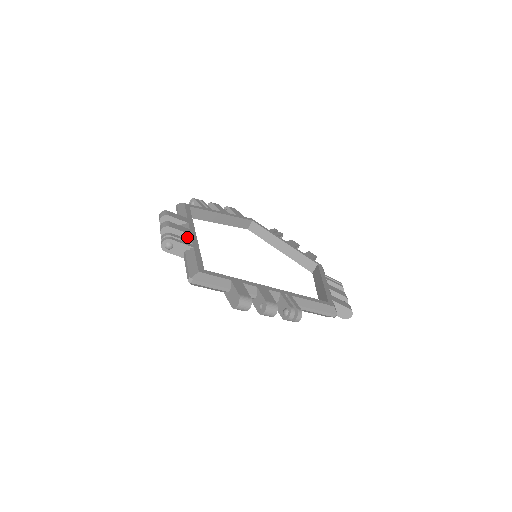
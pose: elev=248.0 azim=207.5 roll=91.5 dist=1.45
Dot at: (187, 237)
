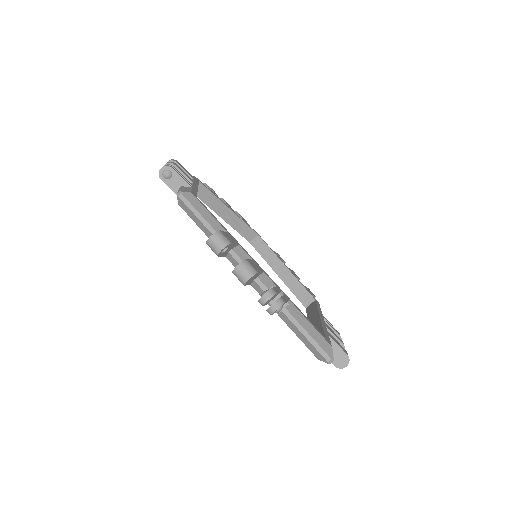
Dot at: (265, 278)
